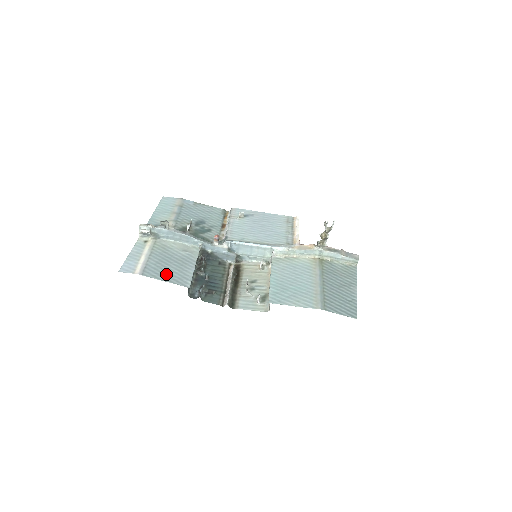
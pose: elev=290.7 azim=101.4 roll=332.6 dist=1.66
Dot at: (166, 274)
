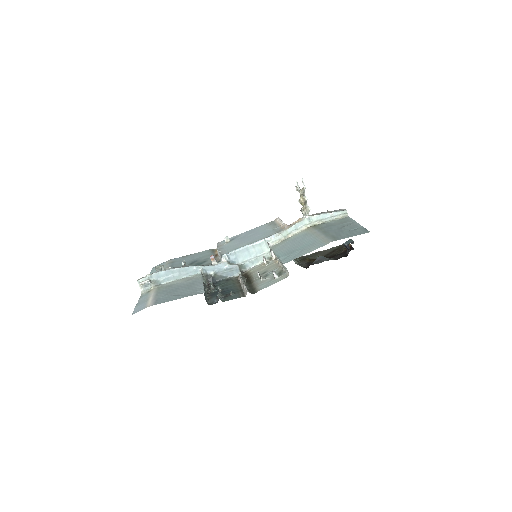
Dot at: (178, 296)
